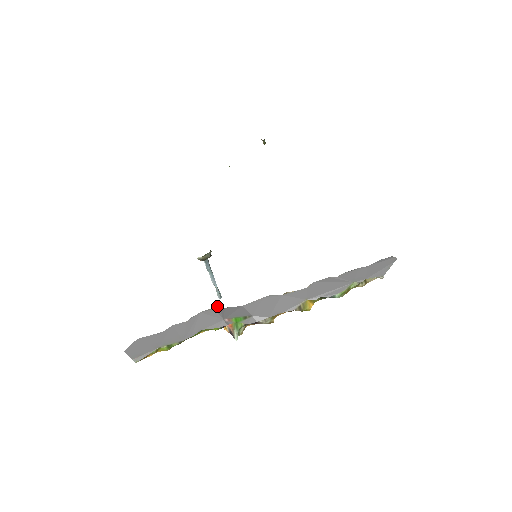
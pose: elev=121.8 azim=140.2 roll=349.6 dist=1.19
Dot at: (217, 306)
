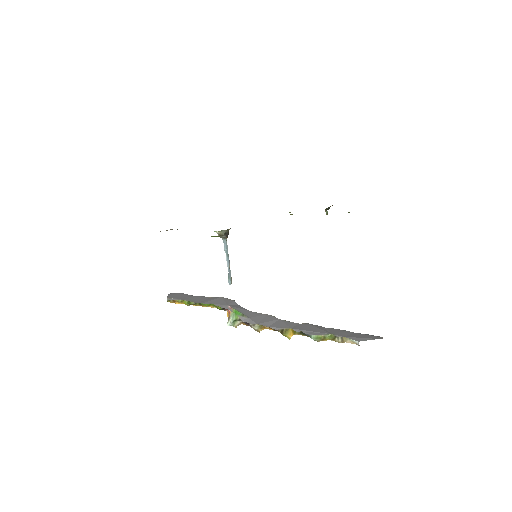
Dot at: (234, 300)
